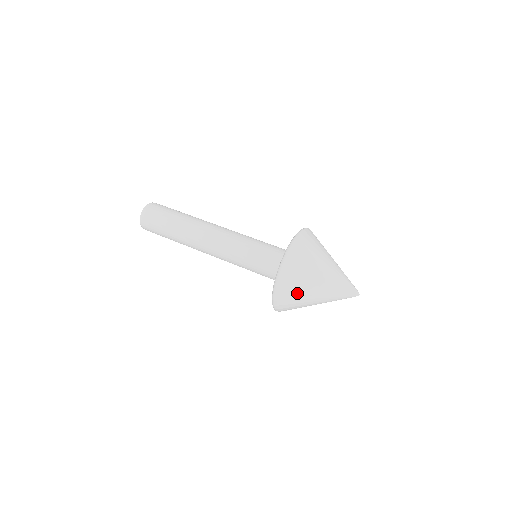
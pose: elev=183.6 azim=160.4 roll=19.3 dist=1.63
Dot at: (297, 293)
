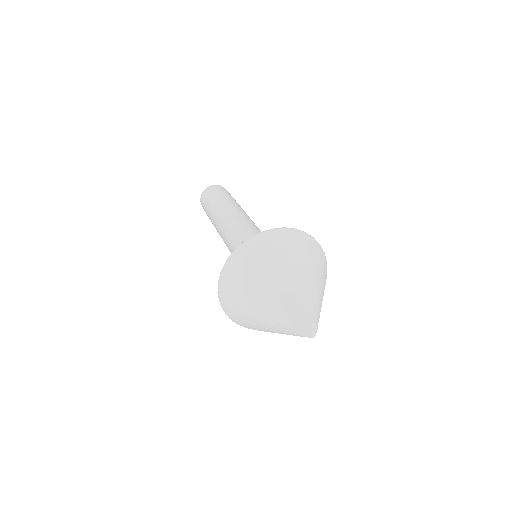
Dot at: (243, 316)
